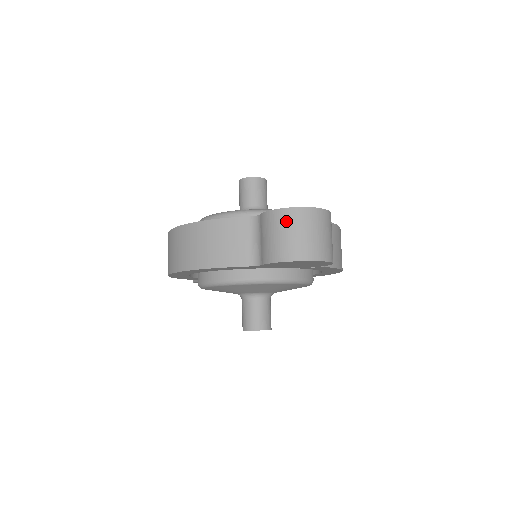
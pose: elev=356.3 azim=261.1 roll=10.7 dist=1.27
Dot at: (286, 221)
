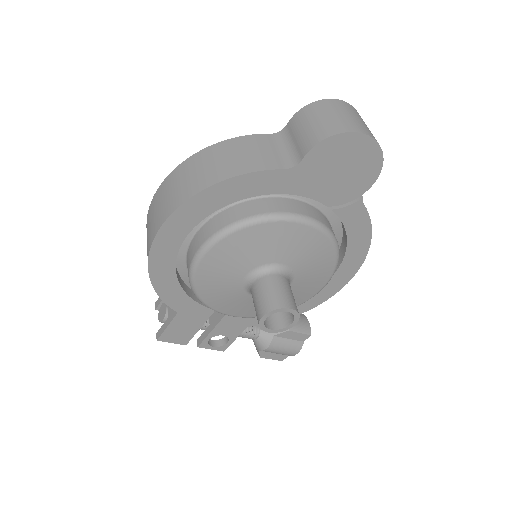
Dot at: (326, 107)
